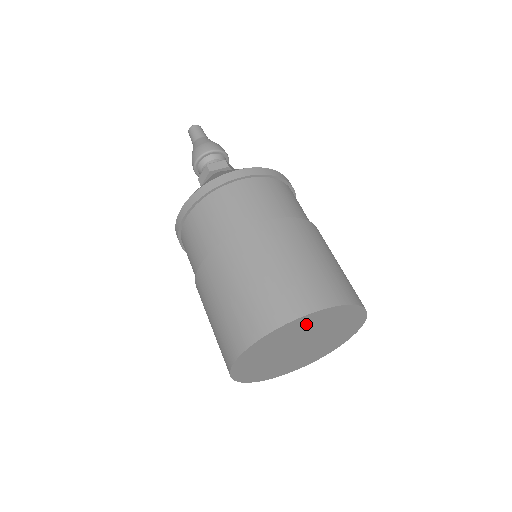
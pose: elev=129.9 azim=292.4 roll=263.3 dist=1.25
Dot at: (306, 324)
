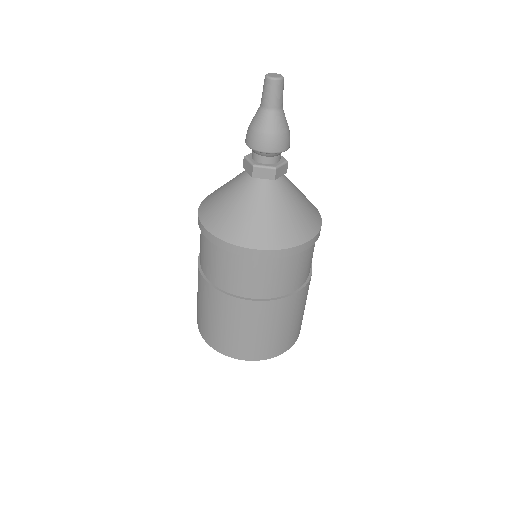
Dot at: occluded
